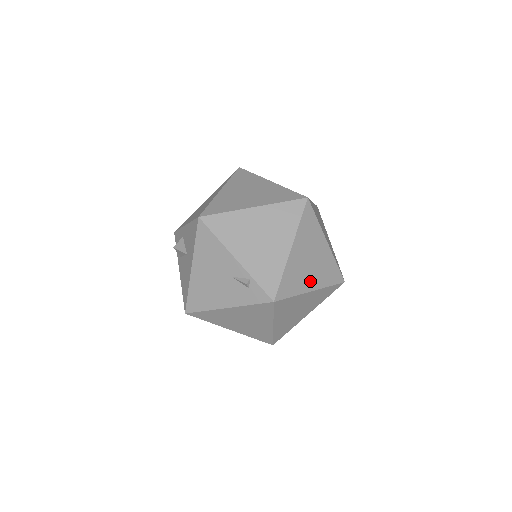
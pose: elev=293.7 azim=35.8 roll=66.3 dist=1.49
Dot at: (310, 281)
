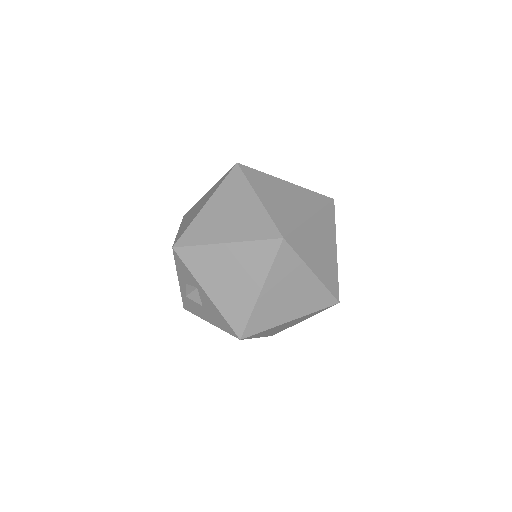
Dot at: occluded
